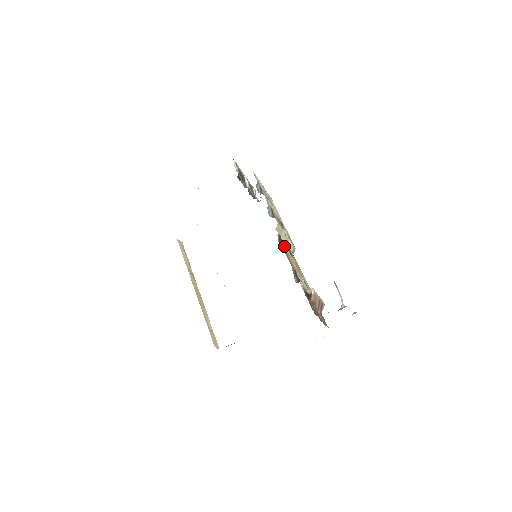
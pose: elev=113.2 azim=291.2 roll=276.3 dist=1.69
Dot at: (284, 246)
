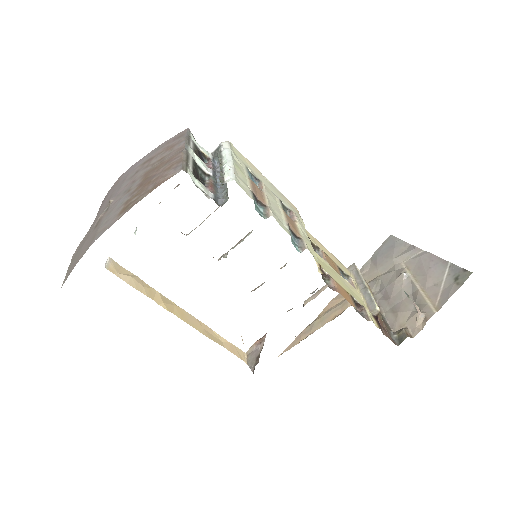
Dot at: (322, 267)
